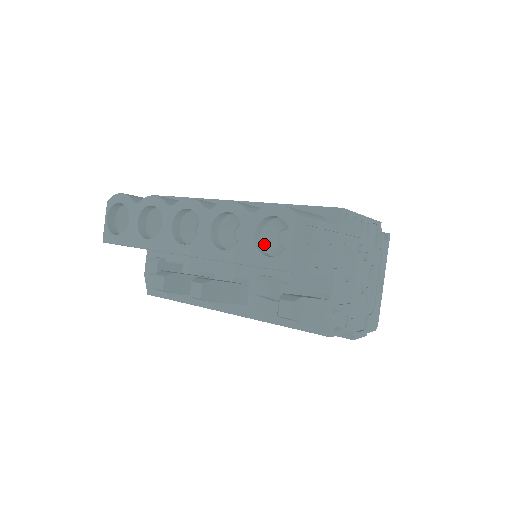
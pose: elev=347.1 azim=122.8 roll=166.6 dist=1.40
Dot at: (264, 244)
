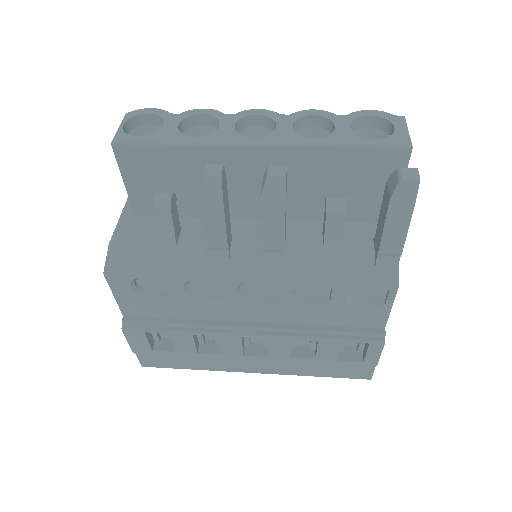
Dot at: occluded
